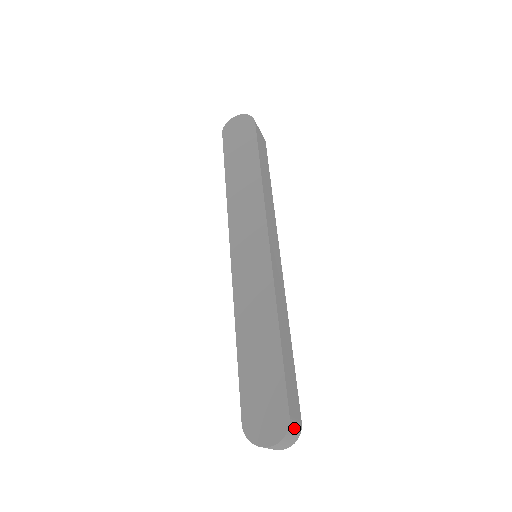
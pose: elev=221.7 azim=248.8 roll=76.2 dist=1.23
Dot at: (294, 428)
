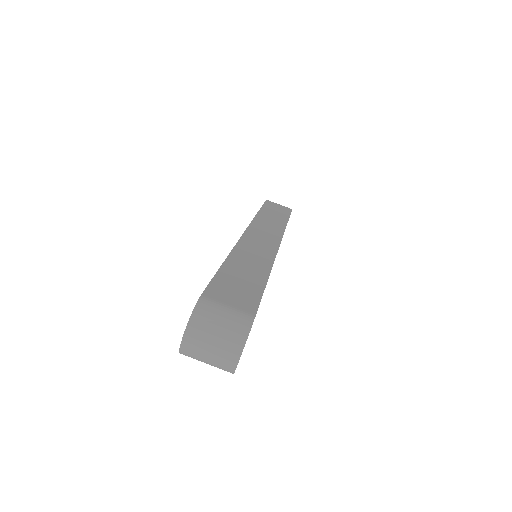
Dot at: (221, 310)
